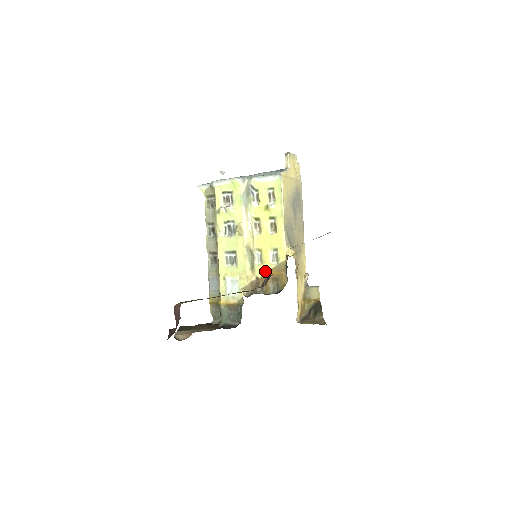
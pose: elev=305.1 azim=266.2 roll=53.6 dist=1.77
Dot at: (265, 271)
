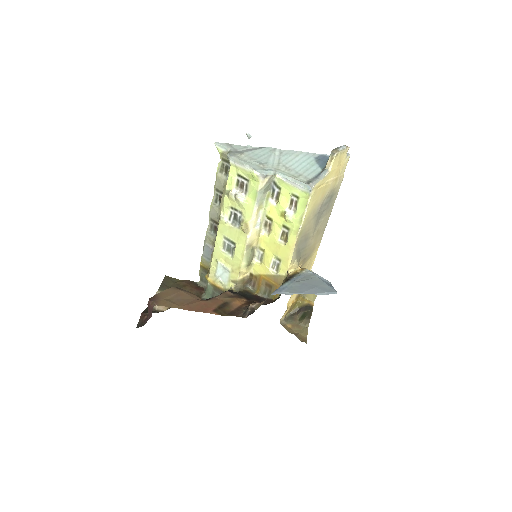
Dot at: (261, 273)
